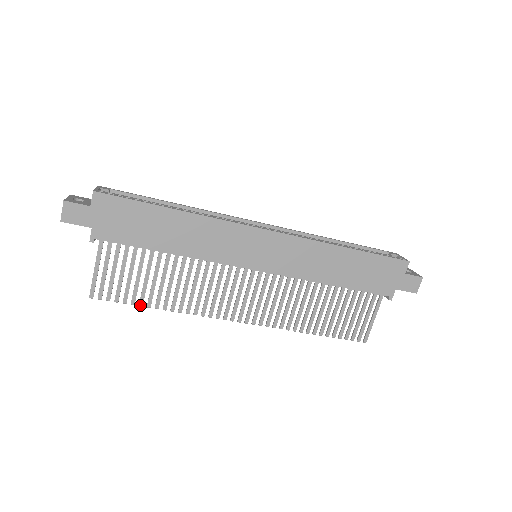
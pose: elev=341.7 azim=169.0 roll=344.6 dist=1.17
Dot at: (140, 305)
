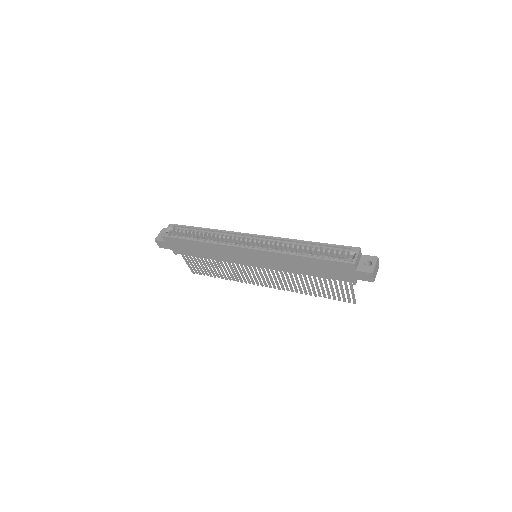
Dot at: (215, 277)
